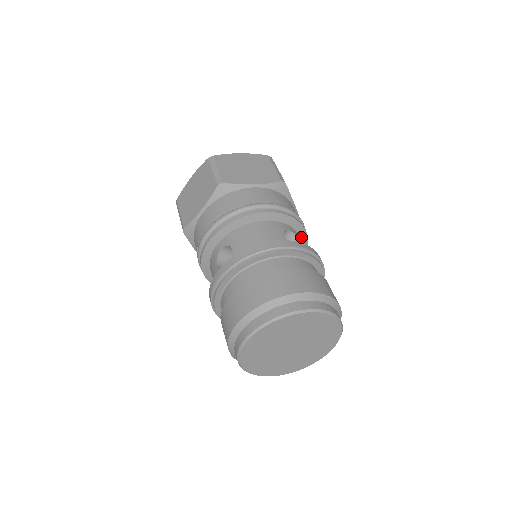
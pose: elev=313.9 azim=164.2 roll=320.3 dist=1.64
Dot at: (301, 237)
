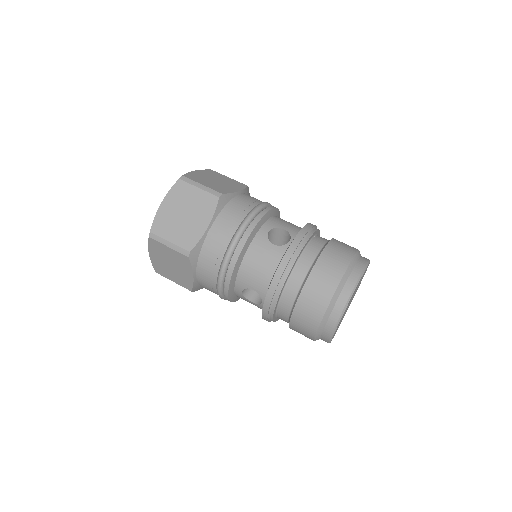
Dot at: (272, 215)
